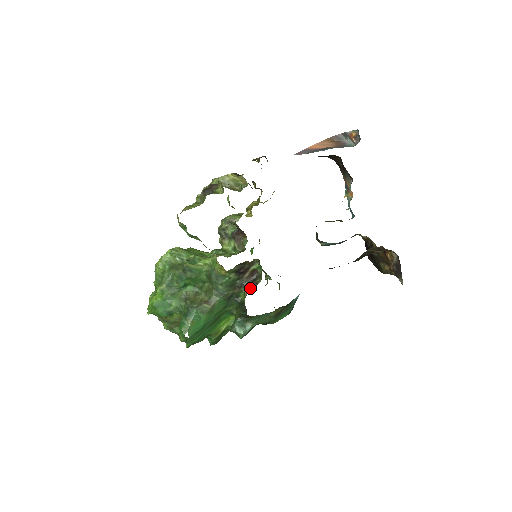
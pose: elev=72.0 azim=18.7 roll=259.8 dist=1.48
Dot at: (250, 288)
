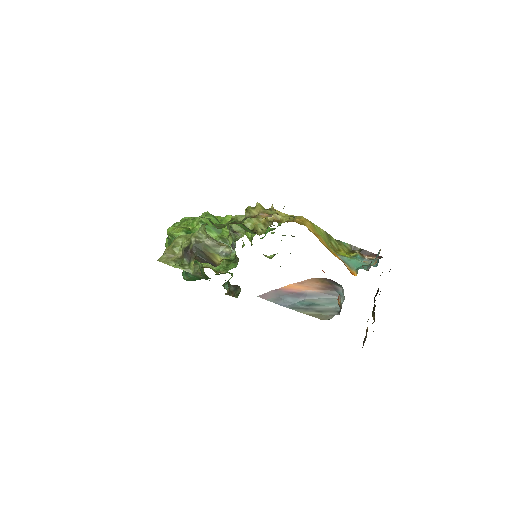
Dot at: (230, 293)
